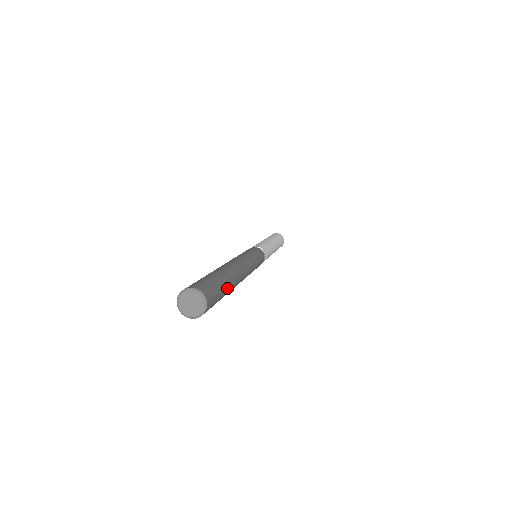
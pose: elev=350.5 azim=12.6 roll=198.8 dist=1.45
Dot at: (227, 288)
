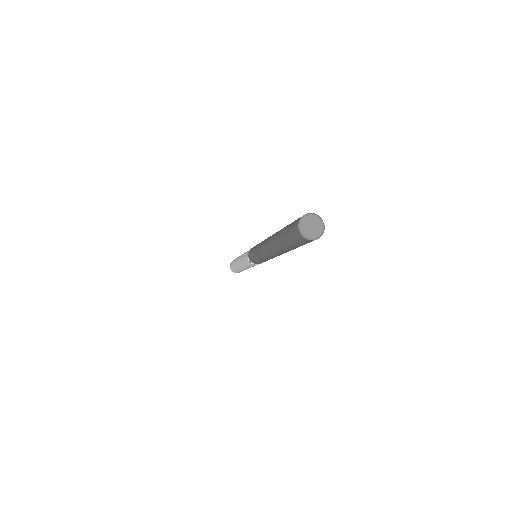
Dot at: occluded
